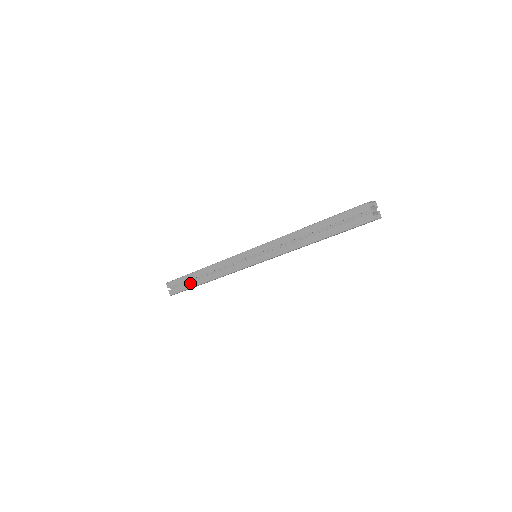
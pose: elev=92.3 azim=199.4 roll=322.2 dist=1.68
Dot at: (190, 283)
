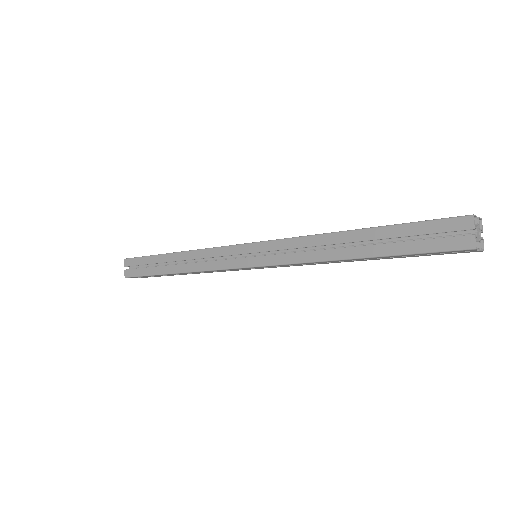
Dot at: (154, 268)
